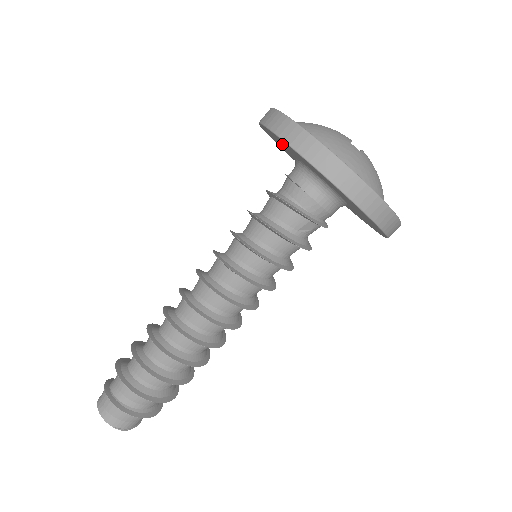
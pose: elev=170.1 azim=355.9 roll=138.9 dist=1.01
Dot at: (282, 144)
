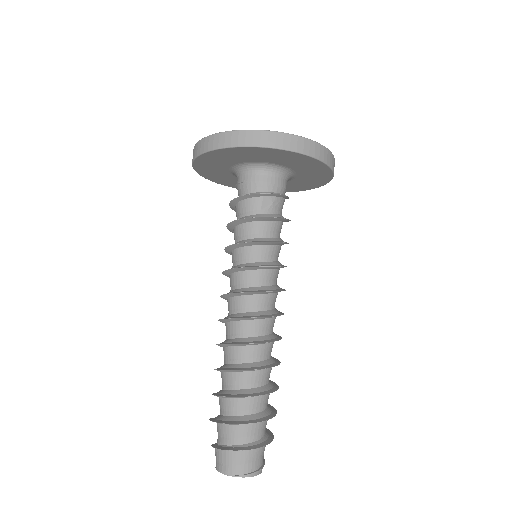
Dot at: (217, 171)
